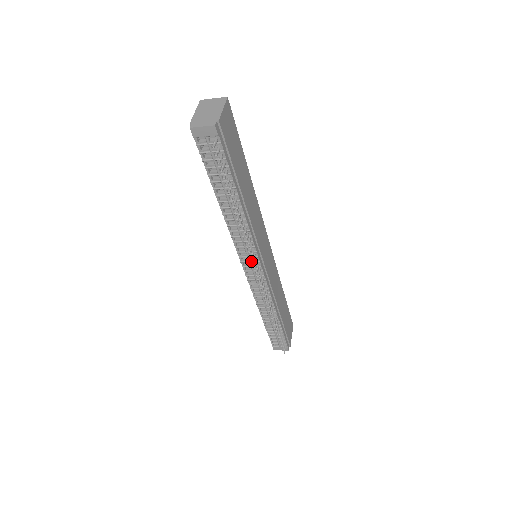
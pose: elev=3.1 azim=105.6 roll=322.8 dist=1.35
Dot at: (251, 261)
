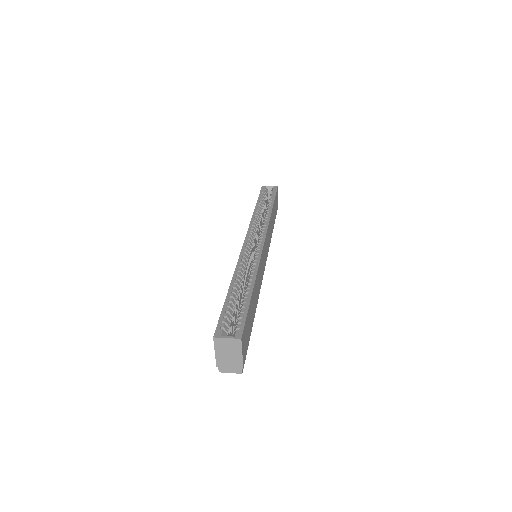
Dot at: occluded
